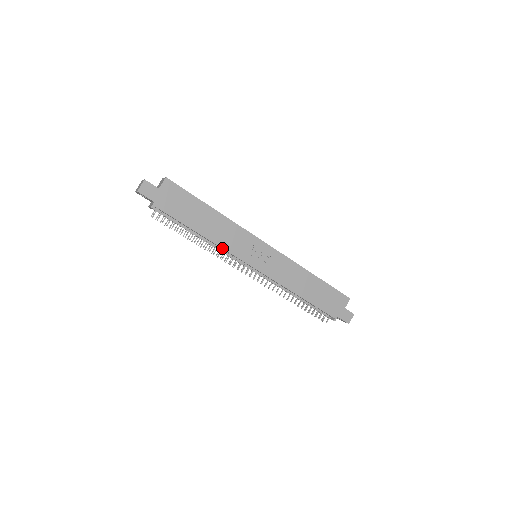
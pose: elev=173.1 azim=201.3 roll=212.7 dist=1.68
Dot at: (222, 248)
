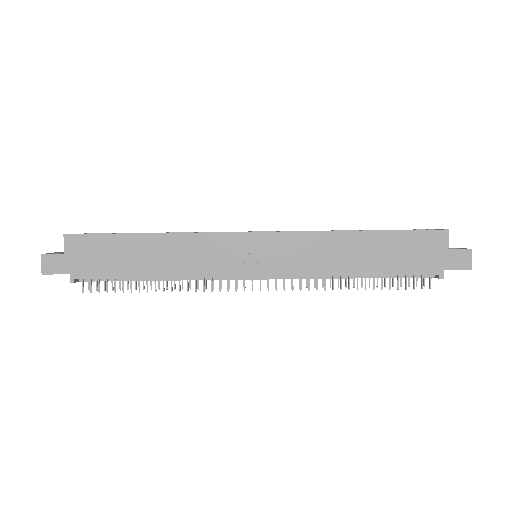
Dot at: (194, 277)
